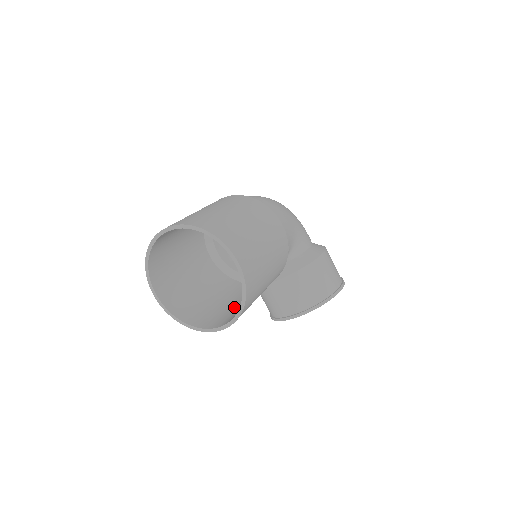
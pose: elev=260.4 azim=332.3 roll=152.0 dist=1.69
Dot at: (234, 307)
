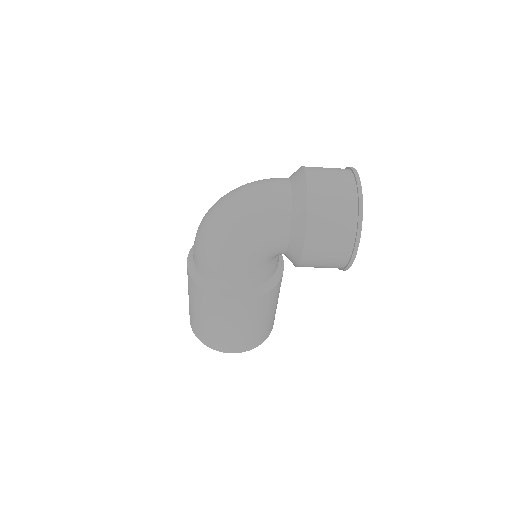
Dot at: occluded
